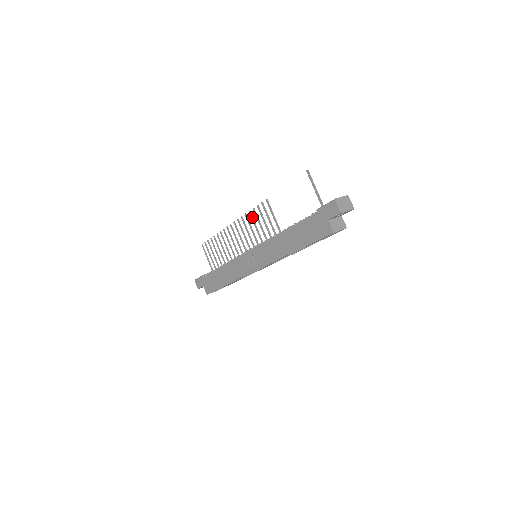
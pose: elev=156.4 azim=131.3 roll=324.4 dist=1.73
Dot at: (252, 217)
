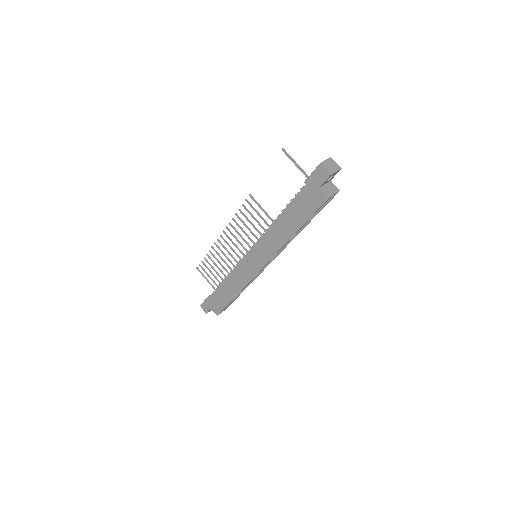
Dot at: (240, 219)
